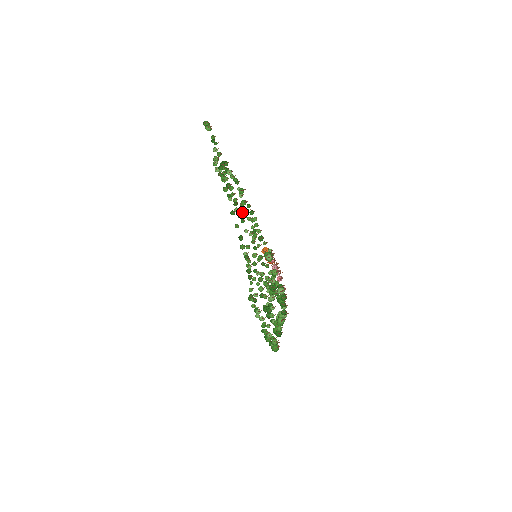
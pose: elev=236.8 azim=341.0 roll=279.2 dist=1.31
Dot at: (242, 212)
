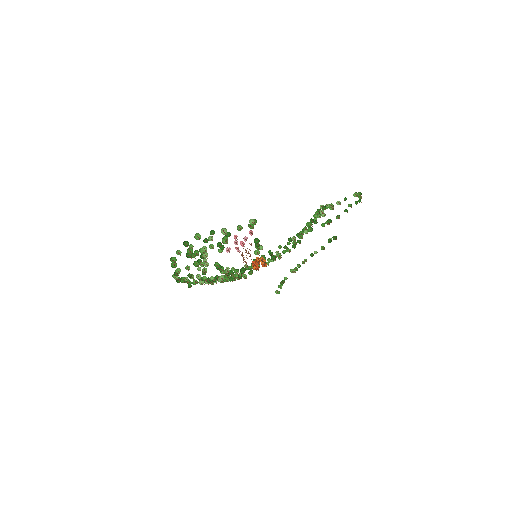
Dot at: occluded
